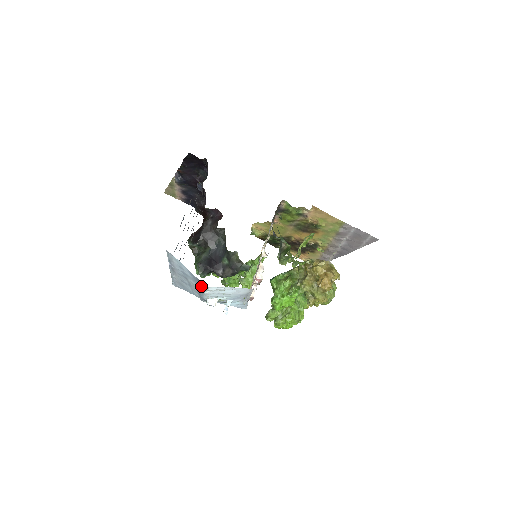
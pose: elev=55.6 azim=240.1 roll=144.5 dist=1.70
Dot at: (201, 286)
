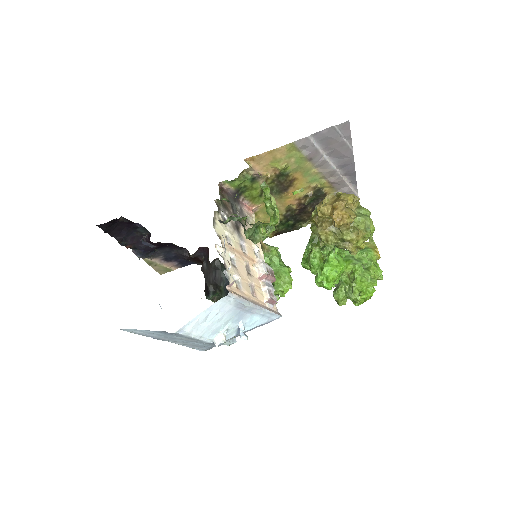
Dot at: (178, 335)
